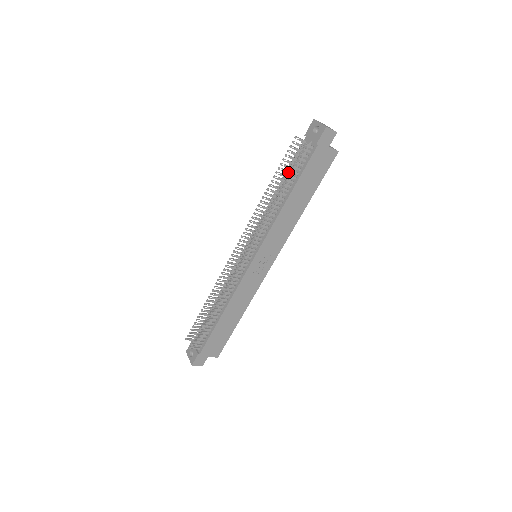
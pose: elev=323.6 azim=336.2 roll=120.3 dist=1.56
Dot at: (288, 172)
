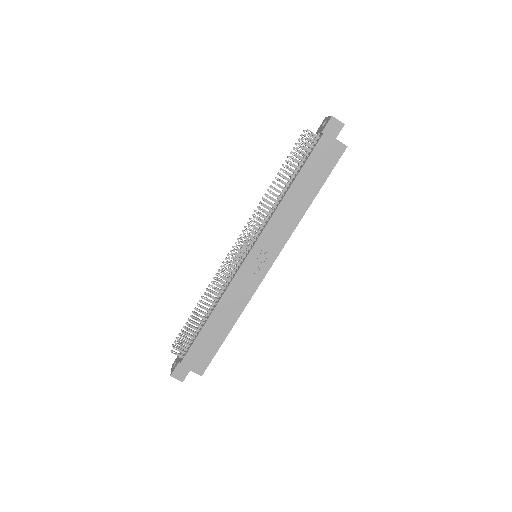
Dot at: occluded
